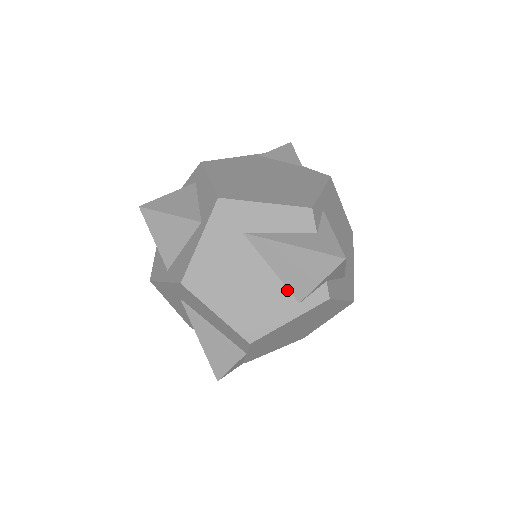
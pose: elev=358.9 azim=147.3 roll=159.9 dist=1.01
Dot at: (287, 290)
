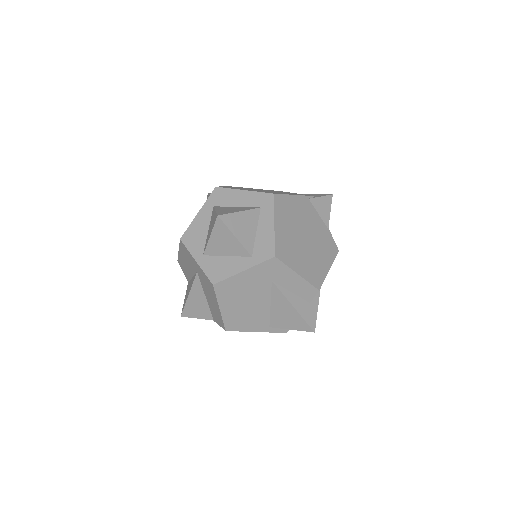
Dot at: (269, 318)
